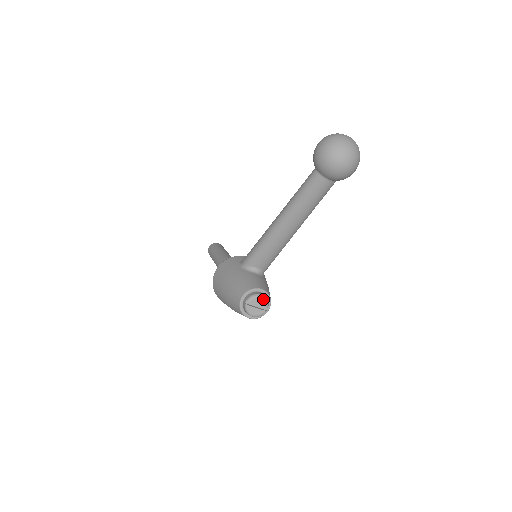
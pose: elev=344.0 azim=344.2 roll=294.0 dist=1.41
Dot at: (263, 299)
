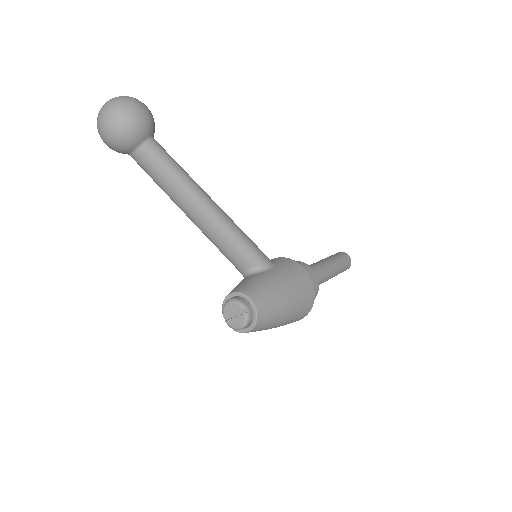
Dot at: (232, 303)
